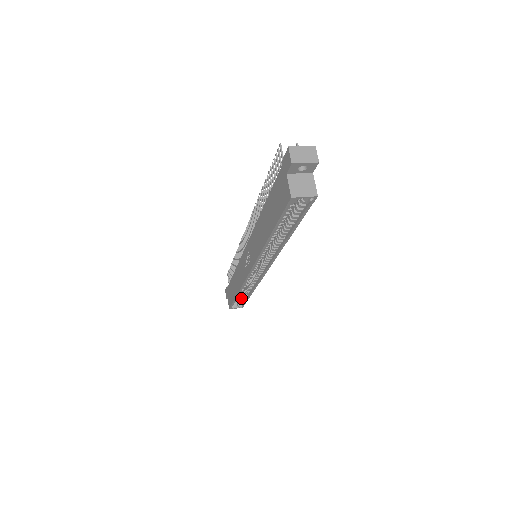
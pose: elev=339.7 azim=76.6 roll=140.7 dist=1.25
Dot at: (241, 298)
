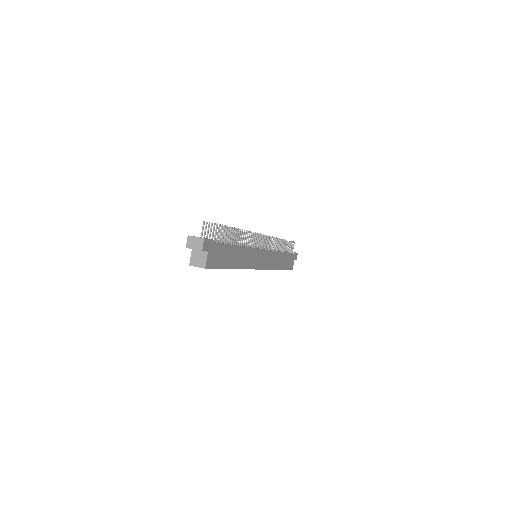
Dot at: occluded
